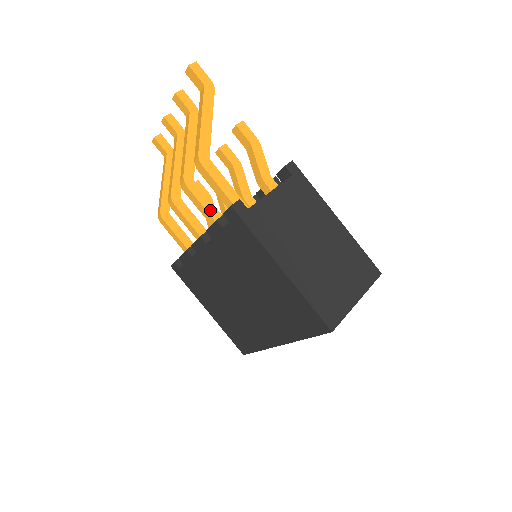
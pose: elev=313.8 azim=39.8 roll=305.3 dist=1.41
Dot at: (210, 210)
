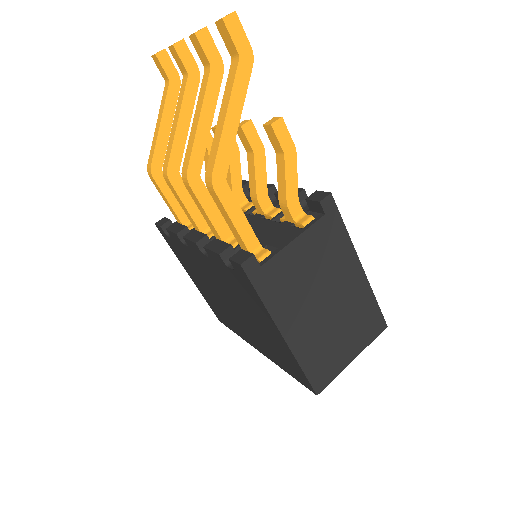
Dot at: (213, 217)
